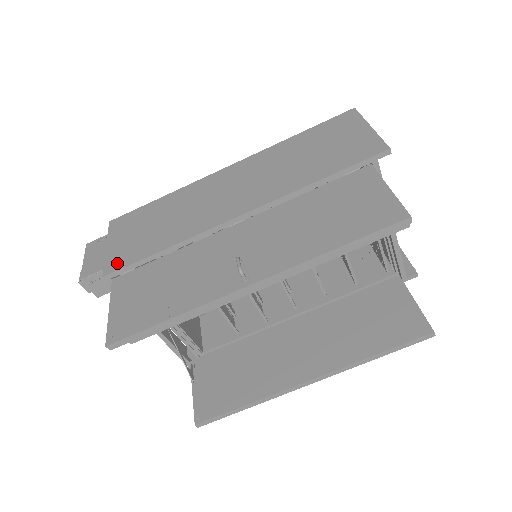
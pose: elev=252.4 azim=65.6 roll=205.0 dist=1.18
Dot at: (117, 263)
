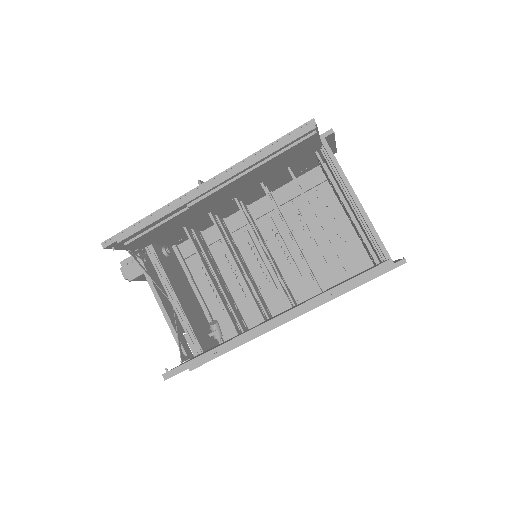
Dot at: occluded
